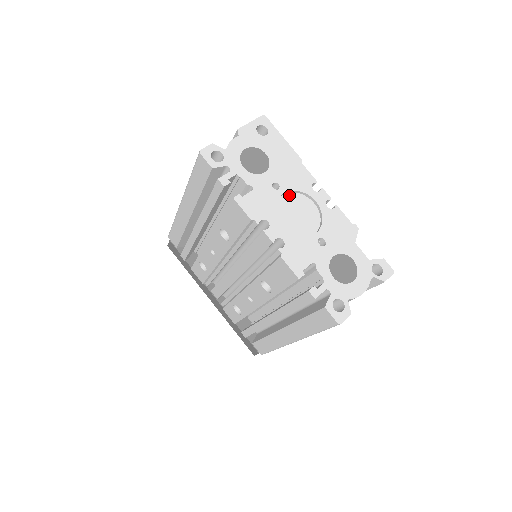
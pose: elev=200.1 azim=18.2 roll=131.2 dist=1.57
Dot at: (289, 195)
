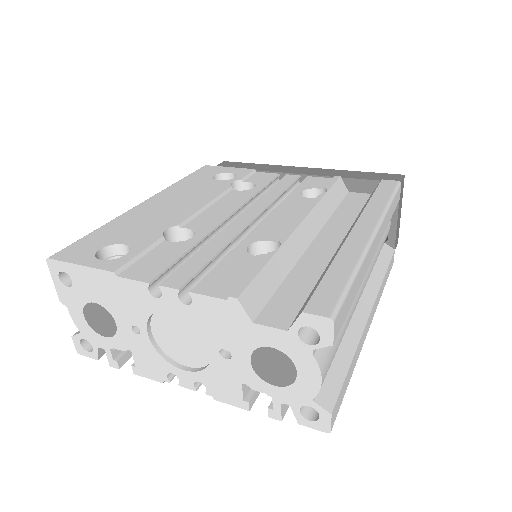
Dot at: (154, 322)
